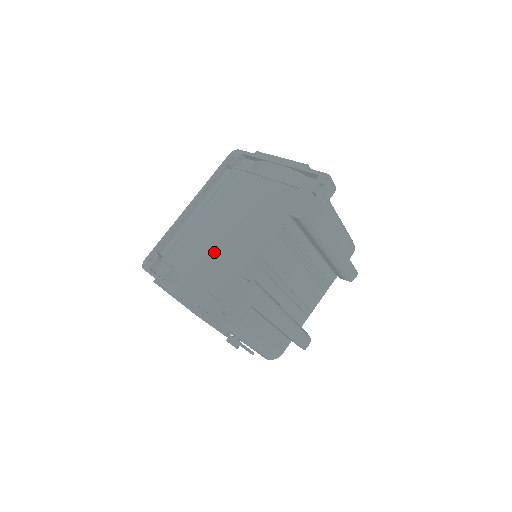
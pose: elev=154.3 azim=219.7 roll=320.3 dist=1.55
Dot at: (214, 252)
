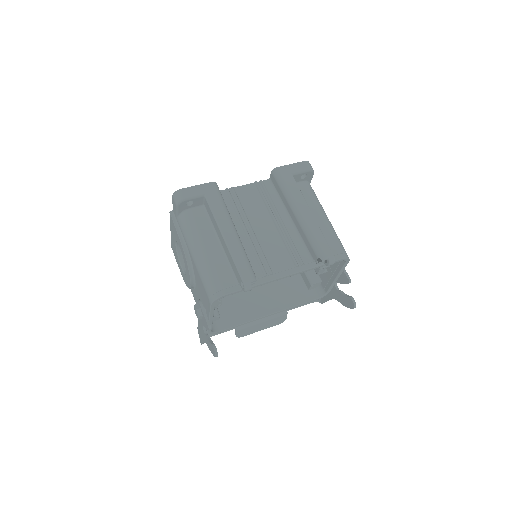
Dot at: occluded
